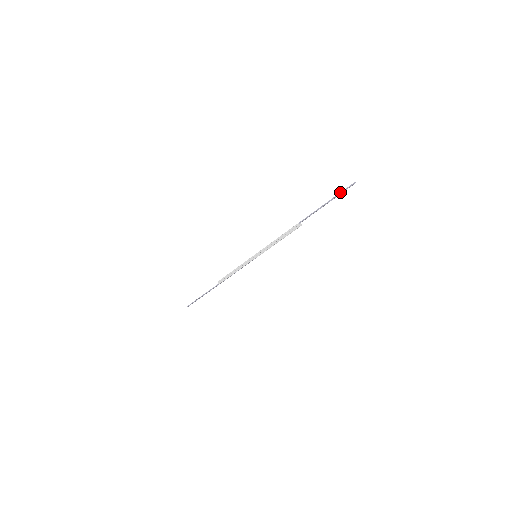
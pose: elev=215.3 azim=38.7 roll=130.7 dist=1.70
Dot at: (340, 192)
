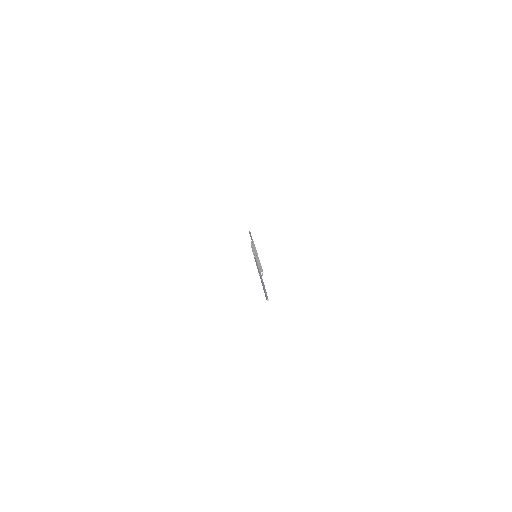
Dot at: occluded
